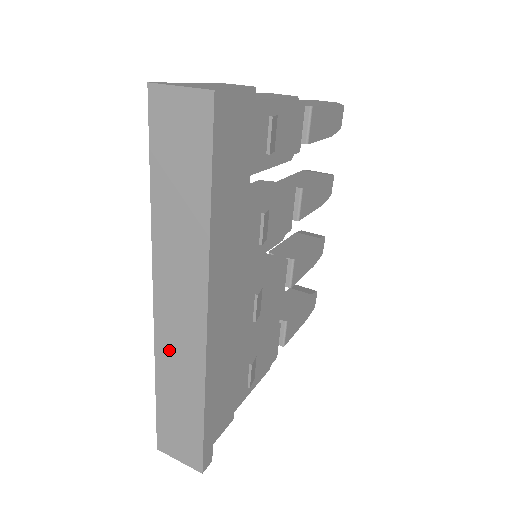
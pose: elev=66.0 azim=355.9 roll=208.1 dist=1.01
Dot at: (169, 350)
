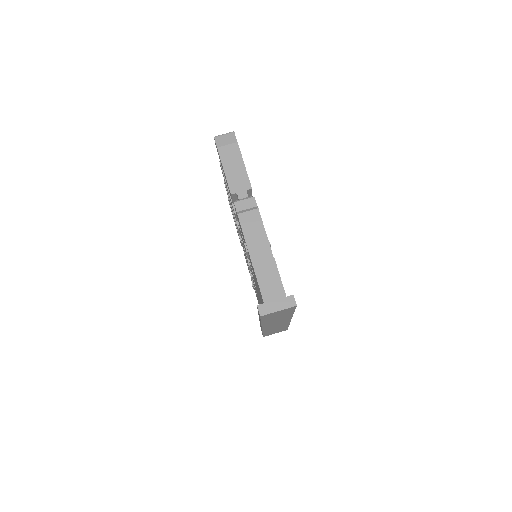
Dot at: occluded
